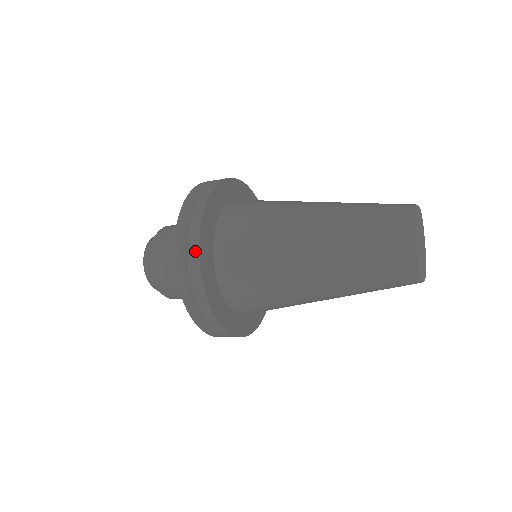
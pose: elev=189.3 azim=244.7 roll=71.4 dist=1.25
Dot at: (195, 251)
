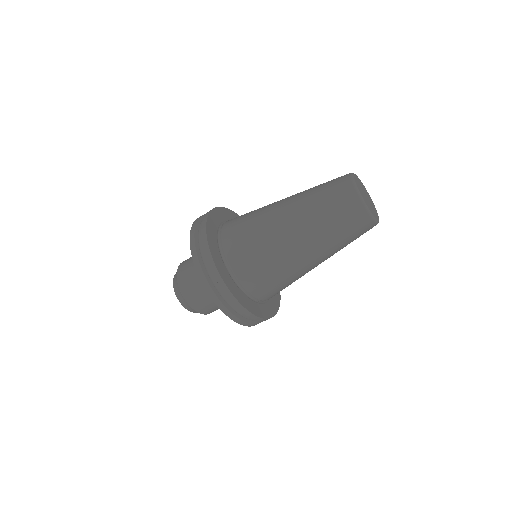
Dot at: occluded
